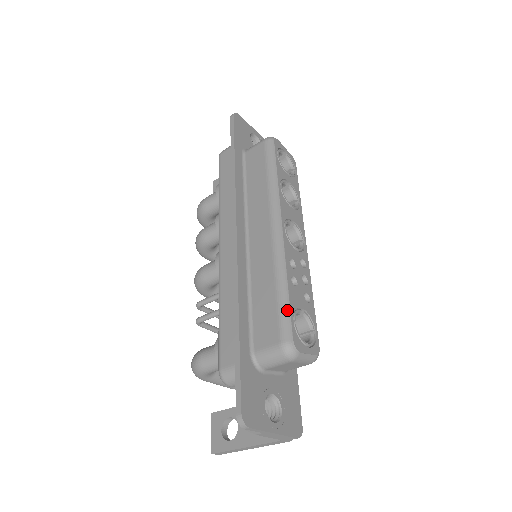
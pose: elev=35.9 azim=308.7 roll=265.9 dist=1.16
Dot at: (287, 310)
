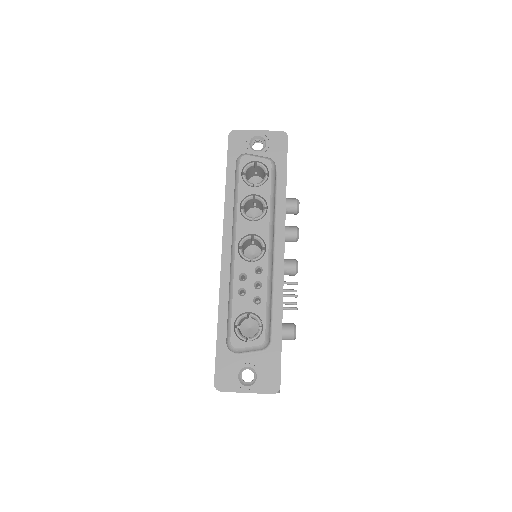
Dot at: (230, 319)
